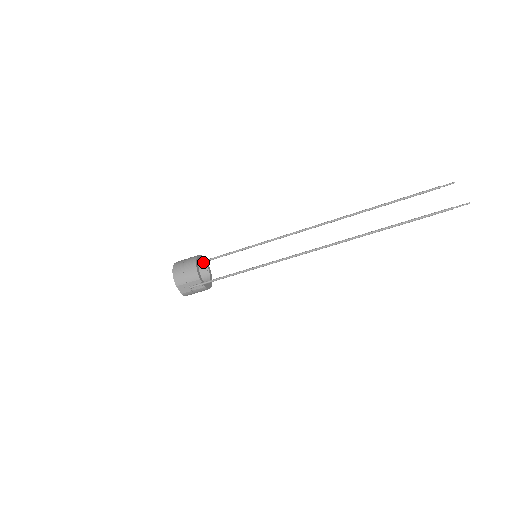
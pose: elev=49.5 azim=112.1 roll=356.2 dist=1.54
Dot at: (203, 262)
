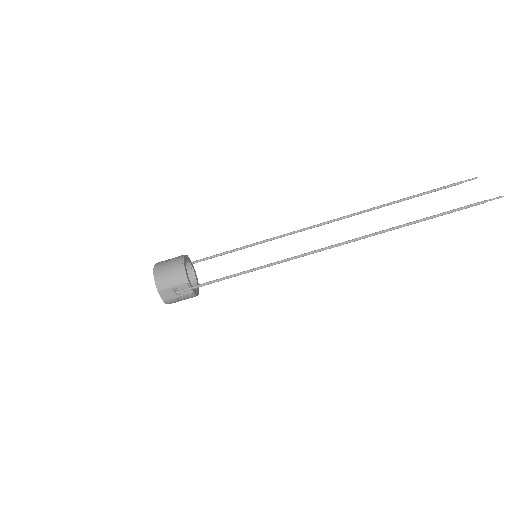
Dot at: (189, 264)
